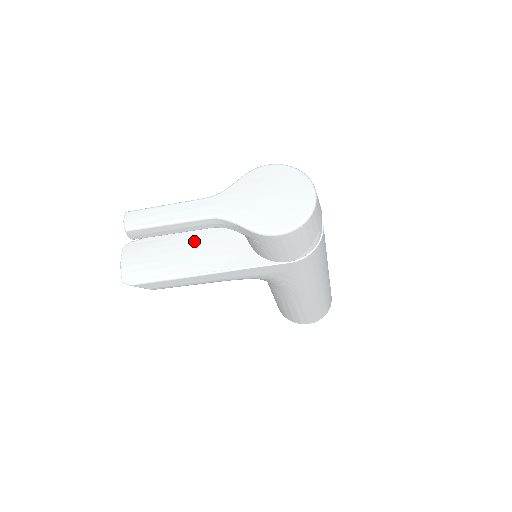
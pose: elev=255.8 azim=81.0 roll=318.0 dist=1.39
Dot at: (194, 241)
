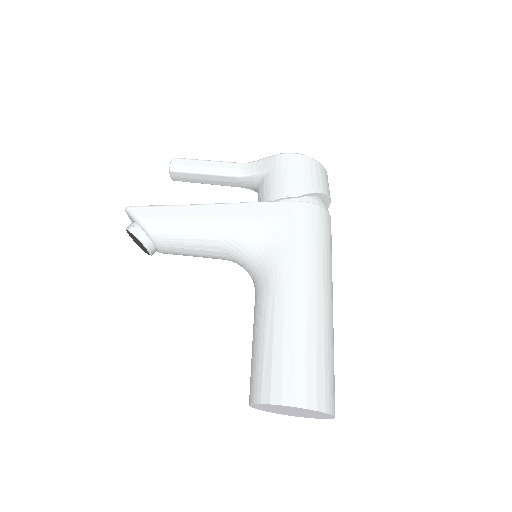
Dot at: occluded
